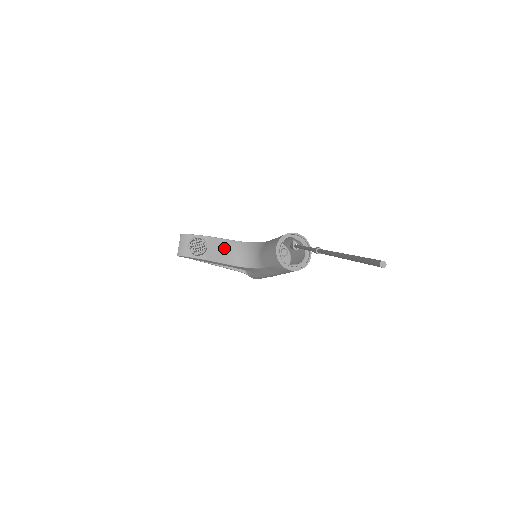
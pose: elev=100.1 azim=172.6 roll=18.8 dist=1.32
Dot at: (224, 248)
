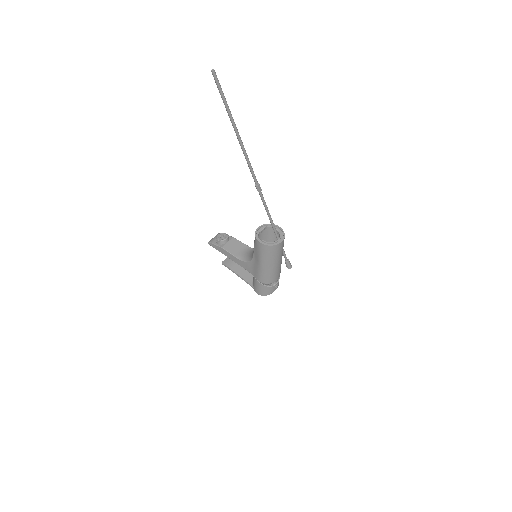
Dot at: (239, 247)
